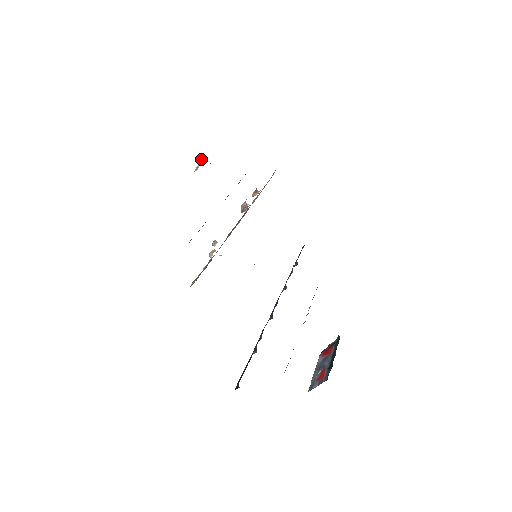
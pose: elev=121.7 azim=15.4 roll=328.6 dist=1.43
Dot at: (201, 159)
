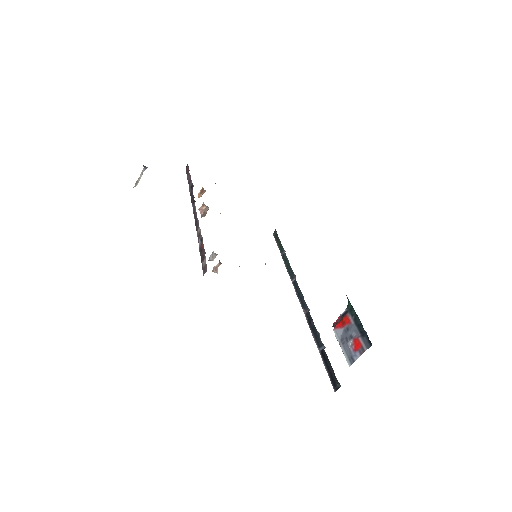
Dot at: (142, 171)
